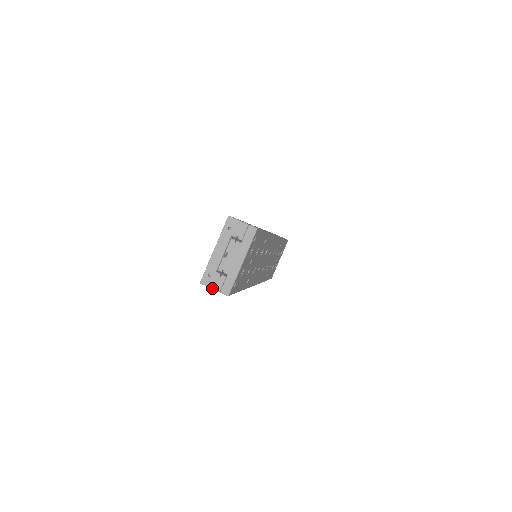
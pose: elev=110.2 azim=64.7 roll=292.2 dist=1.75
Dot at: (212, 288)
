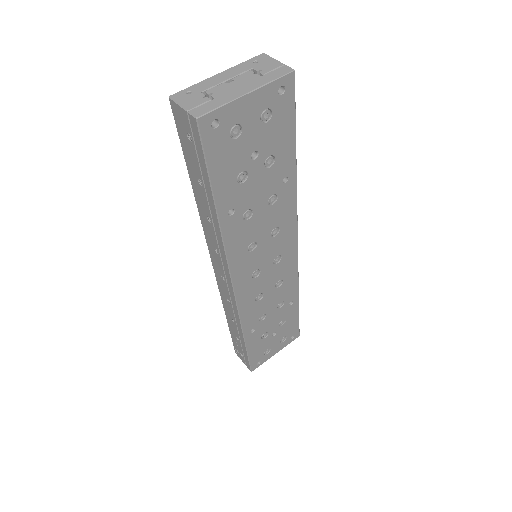
Dot at: (181, 104)
